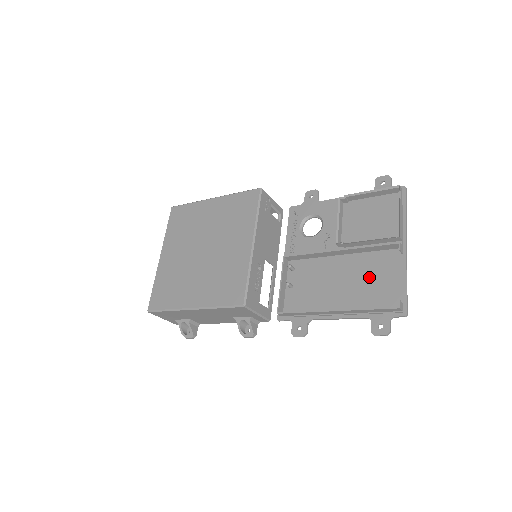
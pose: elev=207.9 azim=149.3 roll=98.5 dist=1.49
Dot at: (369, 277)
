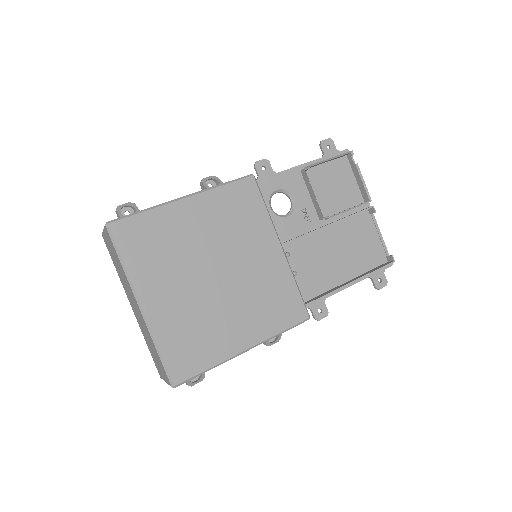
Dot at: (355, 242)
